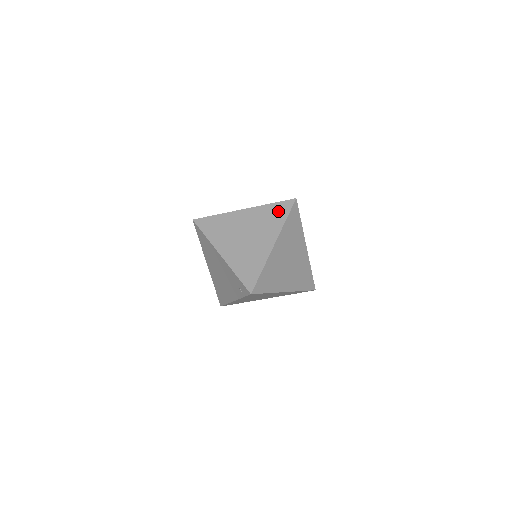
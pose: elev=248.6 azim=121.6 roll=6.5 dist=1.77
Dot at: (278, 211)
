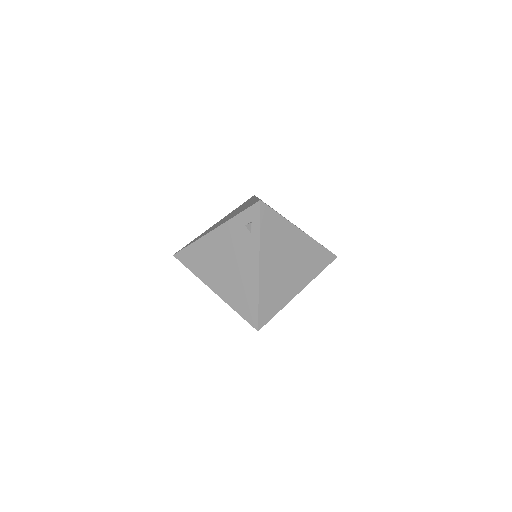
Dot at: (247, 224)
